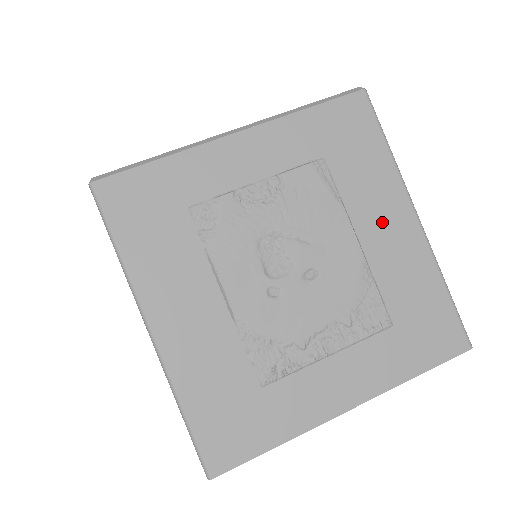
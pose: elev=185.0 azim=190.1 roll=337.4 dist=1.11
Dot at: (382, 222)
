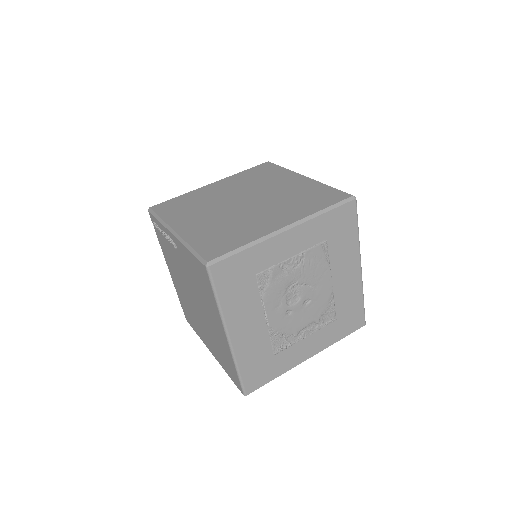
Dot at: (345, 271)
